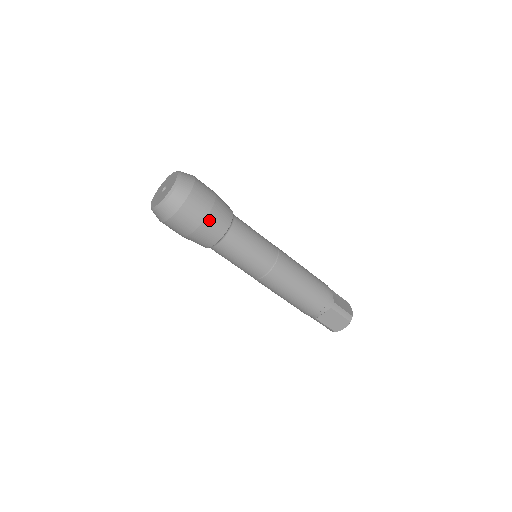
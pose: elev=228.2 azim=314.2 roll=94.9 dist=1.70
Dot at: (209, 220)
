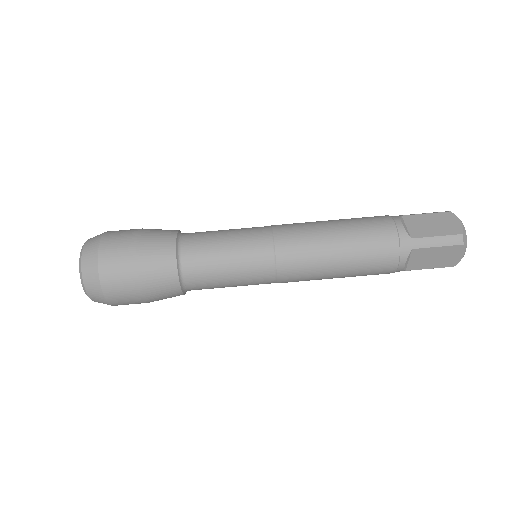
Dot at: (146, 230)
